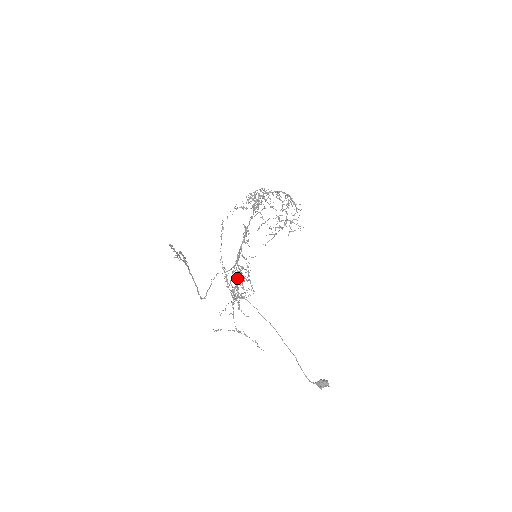
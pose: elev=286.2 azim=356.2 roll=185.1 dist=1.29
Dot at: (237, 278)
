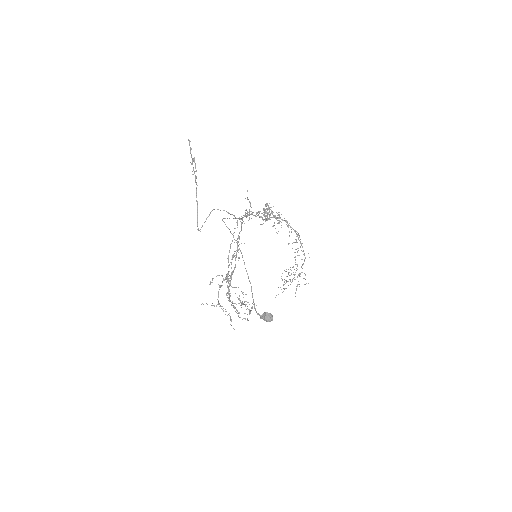
Dot at: (239, 299)
